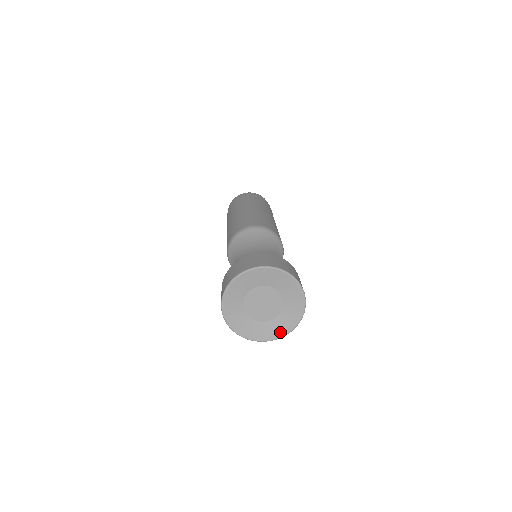
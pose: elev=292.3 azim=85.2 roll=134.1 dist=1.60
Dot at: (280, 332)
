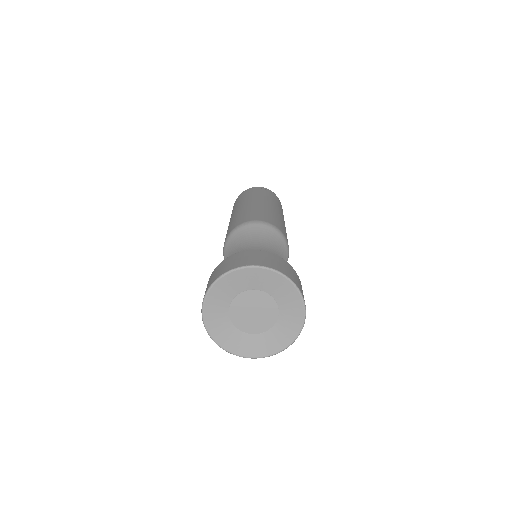
Dot at: (267, 350)
